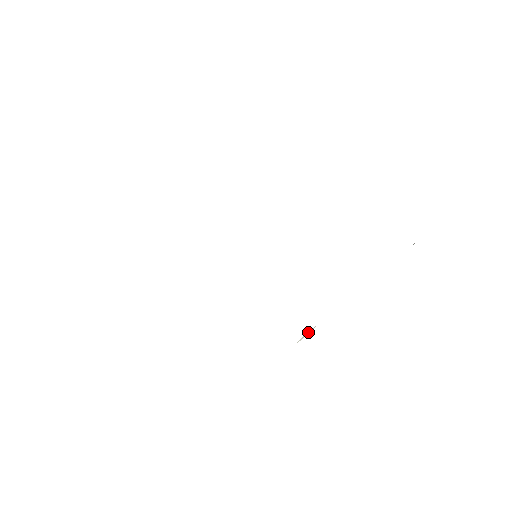
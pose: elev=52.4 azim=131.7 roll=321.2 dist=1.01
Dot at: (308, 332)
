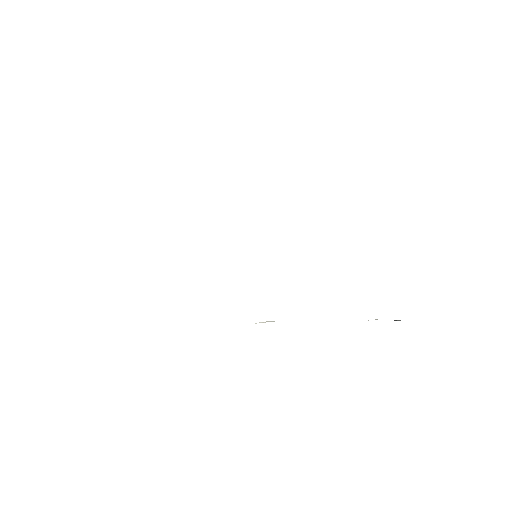
Dot at: (268, 321)
